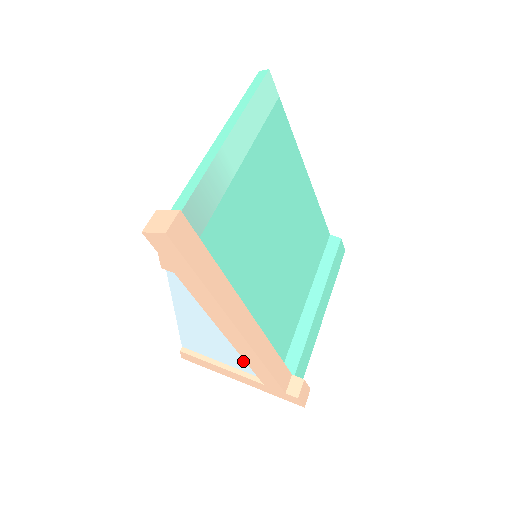
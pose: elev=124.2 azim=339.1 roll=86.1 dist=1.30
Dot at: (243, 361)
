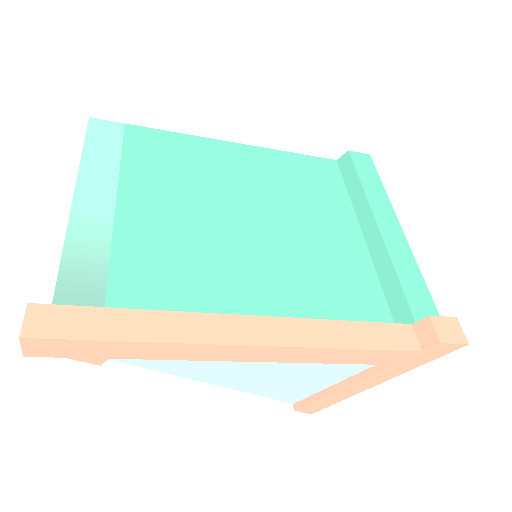
Dot at: (336, 364)
